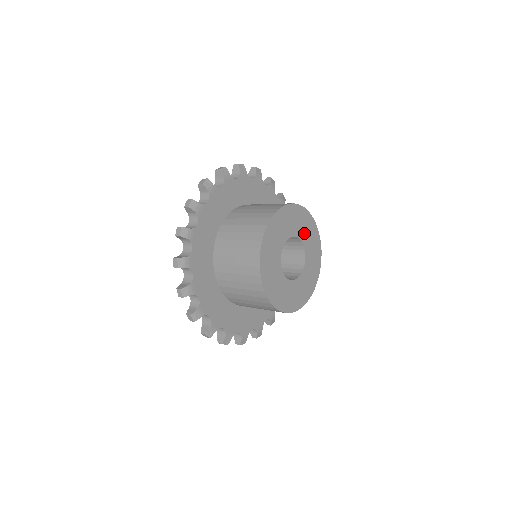
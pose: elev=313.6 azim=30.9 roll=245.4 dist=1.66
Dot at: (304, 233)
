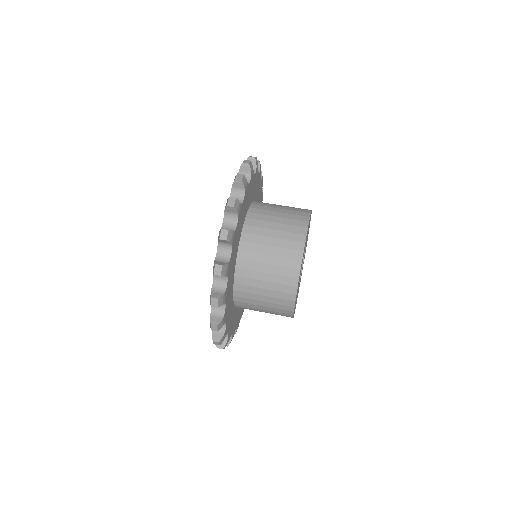
Dot at: occluded
